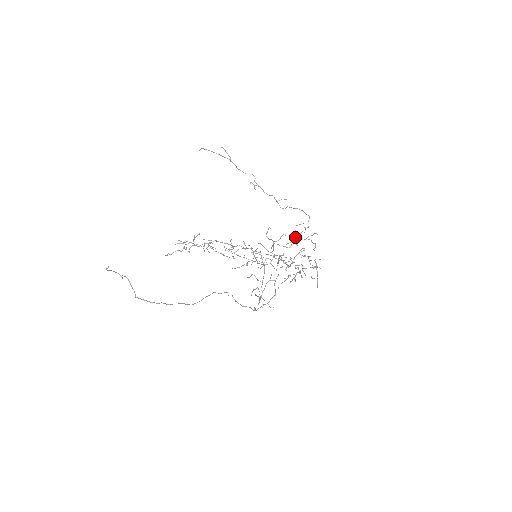
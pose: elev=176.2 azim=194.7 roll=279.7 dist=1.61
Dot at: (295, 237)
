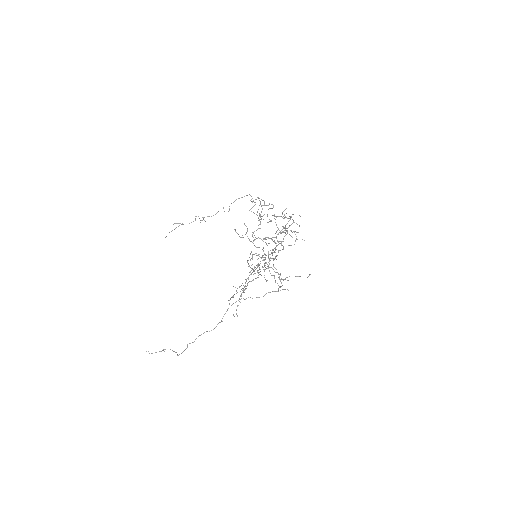
Dot at: occluded
